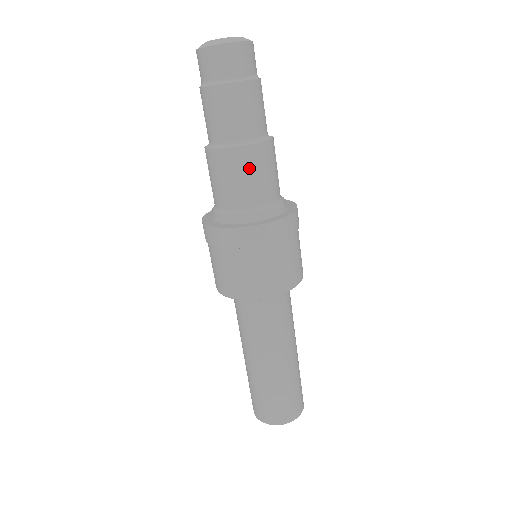
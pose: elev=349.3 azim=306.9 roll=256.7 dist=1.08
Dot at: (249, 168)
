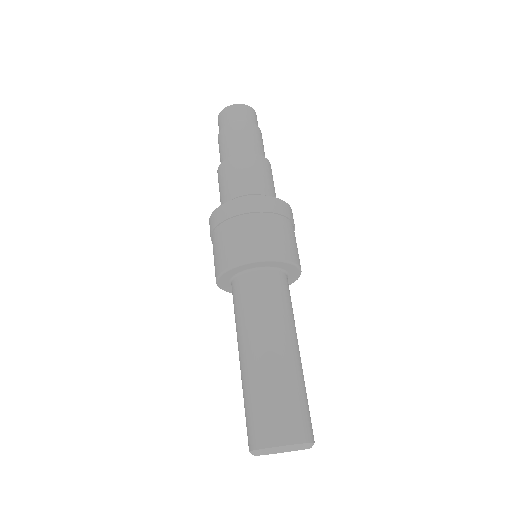
Dot at: (258, 168)
